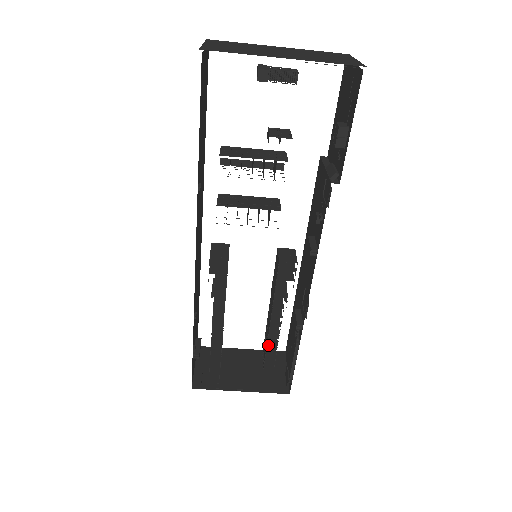
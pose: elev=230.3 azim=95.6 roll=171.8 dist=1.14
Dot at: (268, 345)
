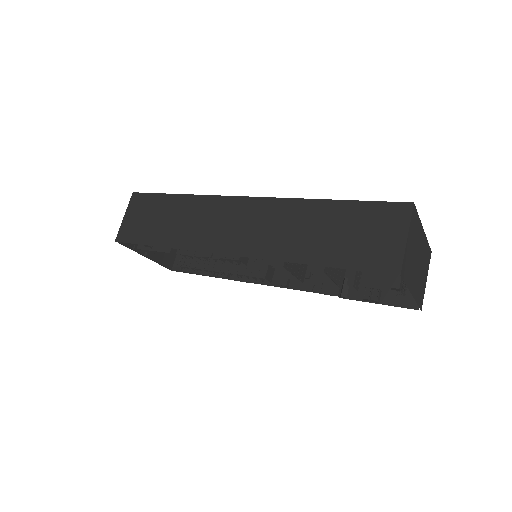
Dot at: (196, 264)
